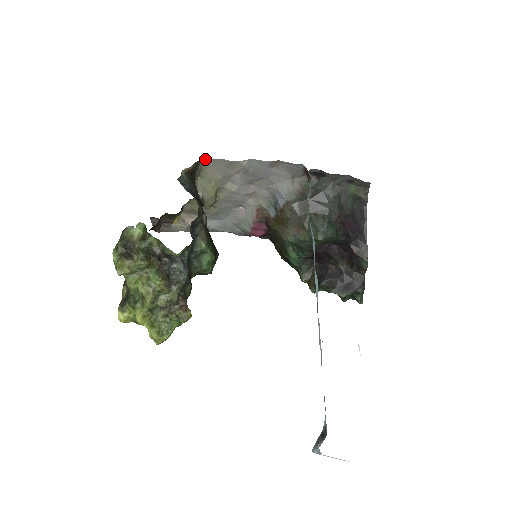
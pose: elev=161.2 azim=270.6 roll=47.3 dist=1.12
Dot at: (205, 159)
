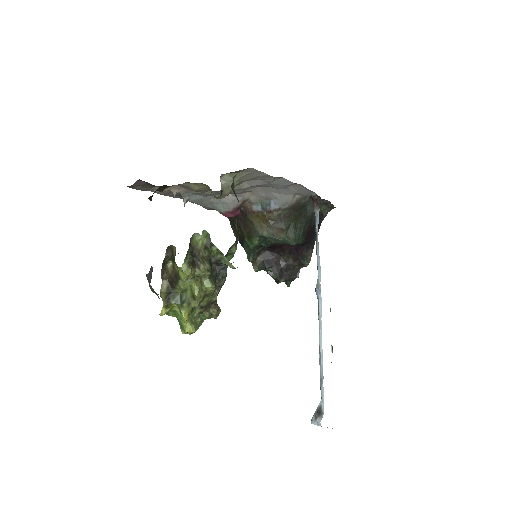
Dot at: occluded
